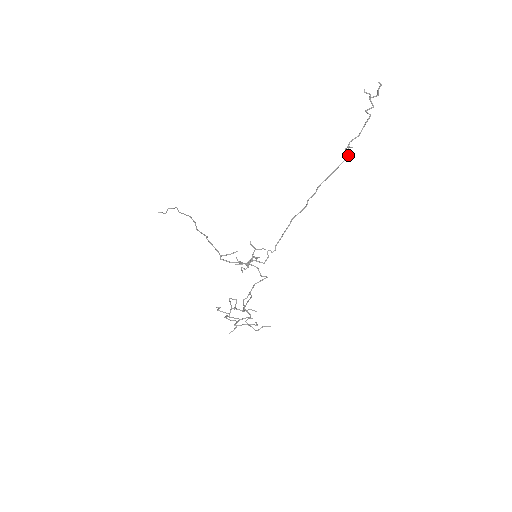
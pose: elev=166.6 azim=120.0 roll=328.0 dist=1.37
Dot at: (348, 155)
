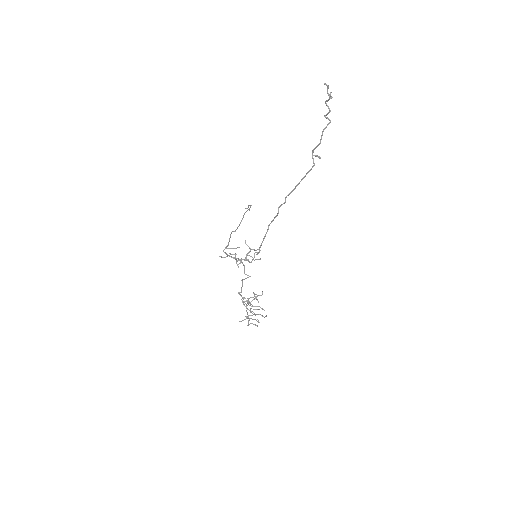
Dot at: occluded
